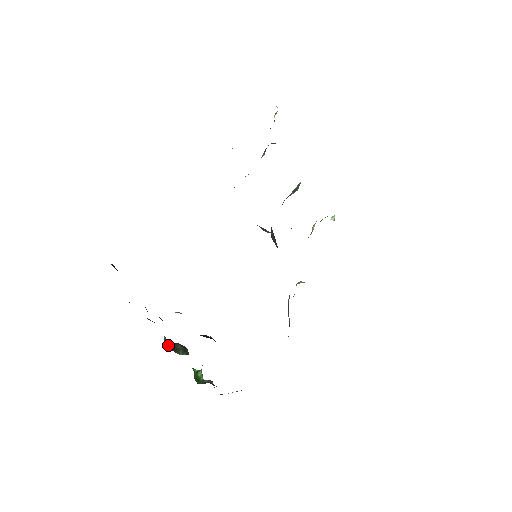
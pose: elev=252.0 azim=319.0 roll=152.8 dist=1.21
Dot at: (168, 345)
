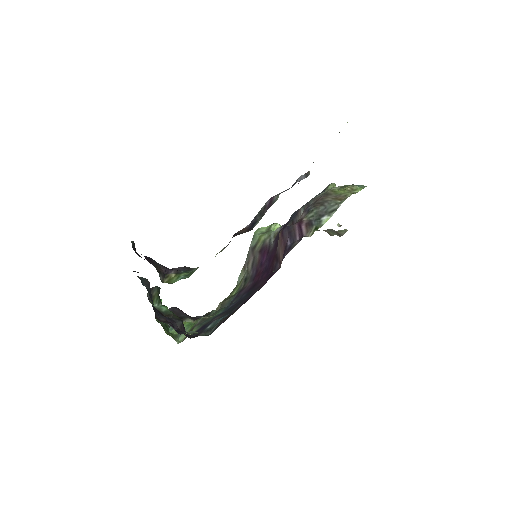
Dot at: (148, 294)
